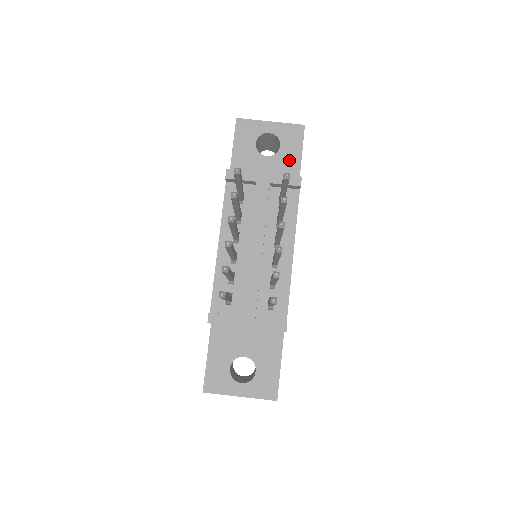
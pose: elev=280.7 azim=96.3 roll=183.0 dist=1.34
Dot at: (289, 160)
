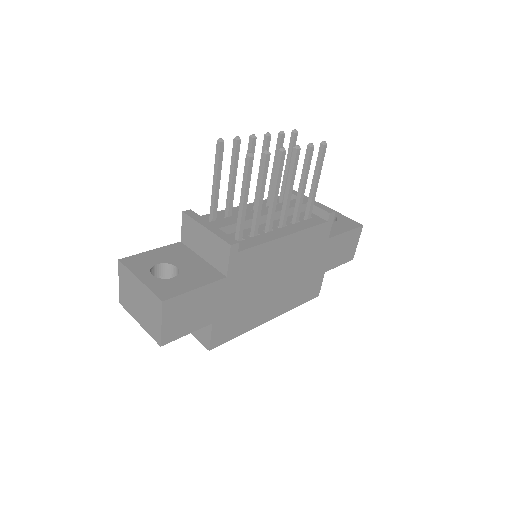
Dot at: (335, 228)
